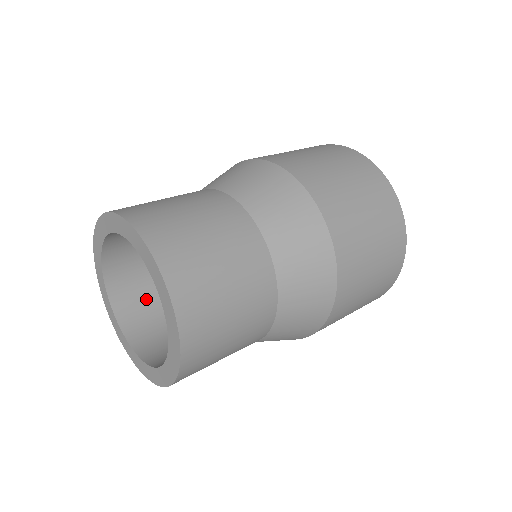
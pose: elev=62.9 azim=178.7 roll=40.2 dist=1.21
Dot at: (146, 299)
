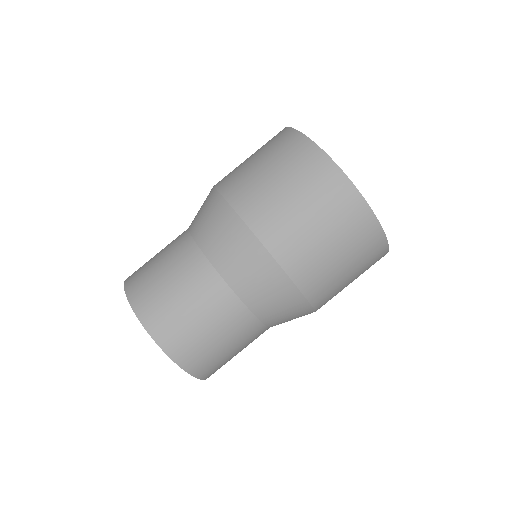
Dot at: occluded
